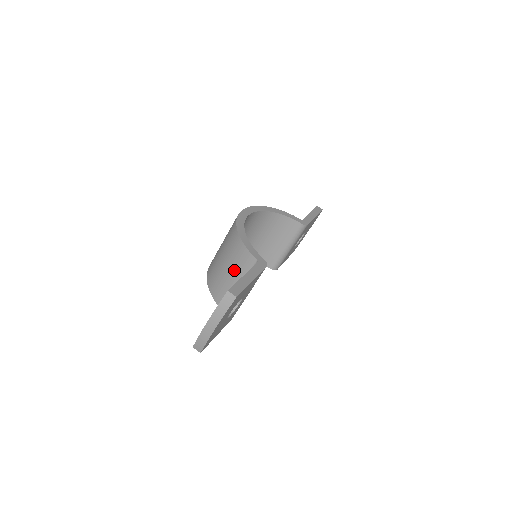
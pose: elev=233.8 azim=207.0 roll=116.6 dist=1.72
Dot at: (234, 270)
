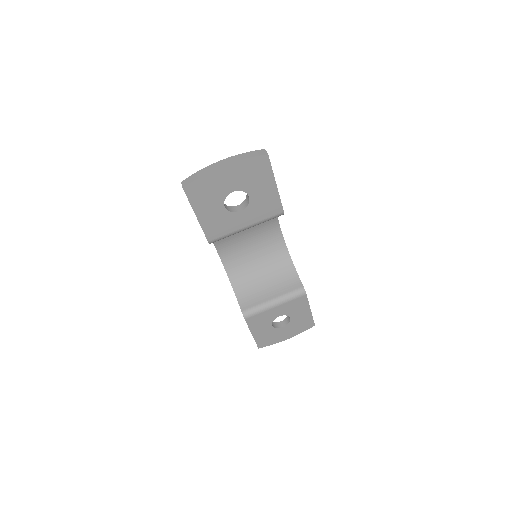
Dot at: occluded
